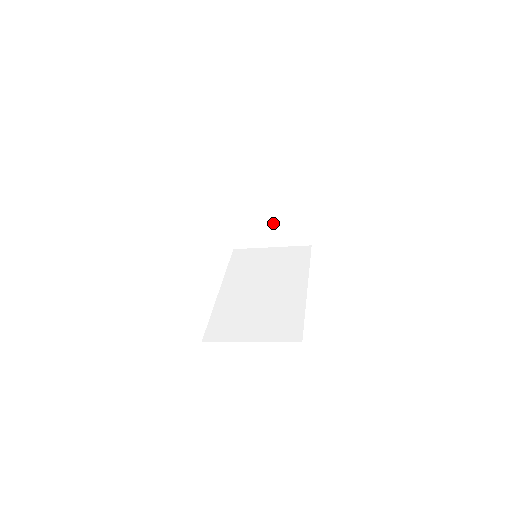
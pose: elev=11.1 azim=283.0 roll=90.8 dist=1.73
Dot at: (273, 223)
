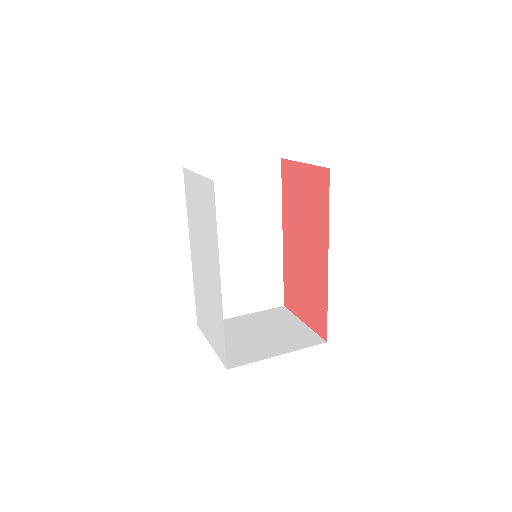
Dot at: occluded
